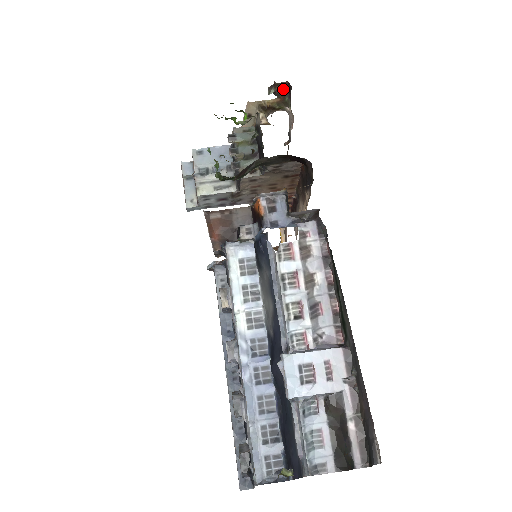
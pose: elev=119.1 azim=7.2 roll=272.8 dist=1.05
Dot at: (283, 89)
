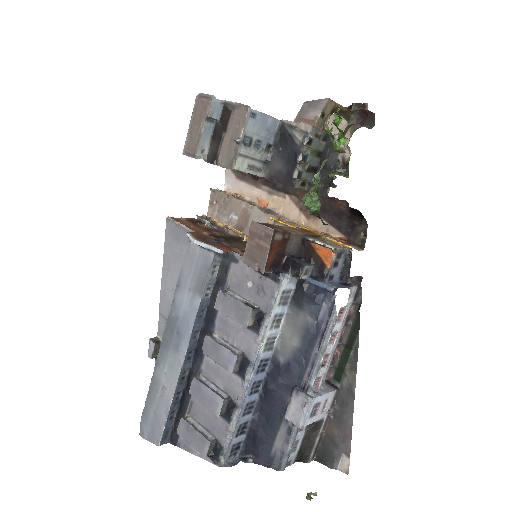
Dot at: (361, 110)
